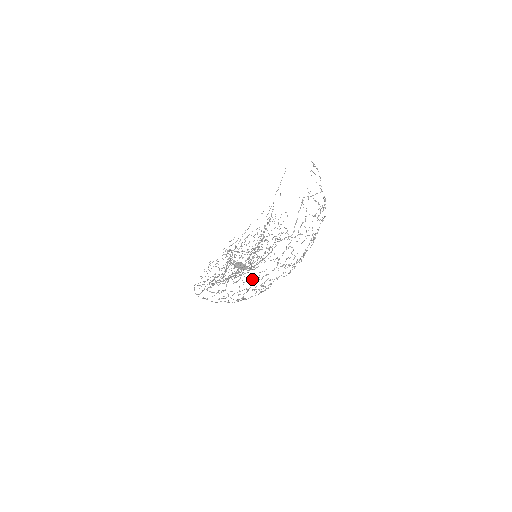
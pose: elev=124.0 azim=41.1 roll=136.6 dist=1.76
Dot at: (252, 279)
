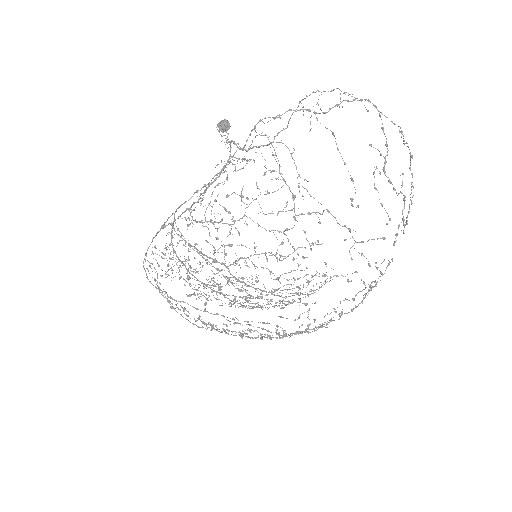
Dot at: (225, 324)
